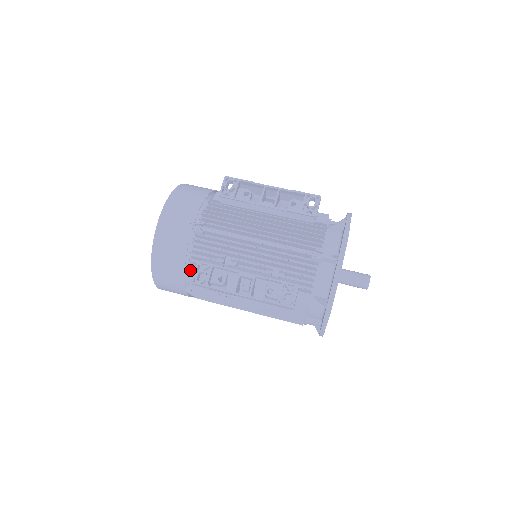
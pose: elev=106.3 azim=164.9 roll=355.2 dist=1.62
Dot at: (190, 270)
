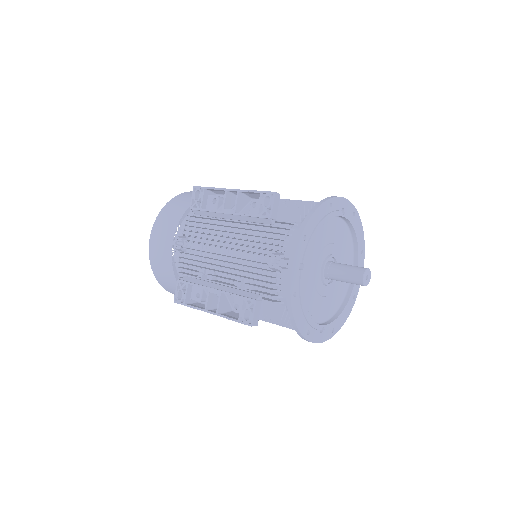
Dot at: occluded
